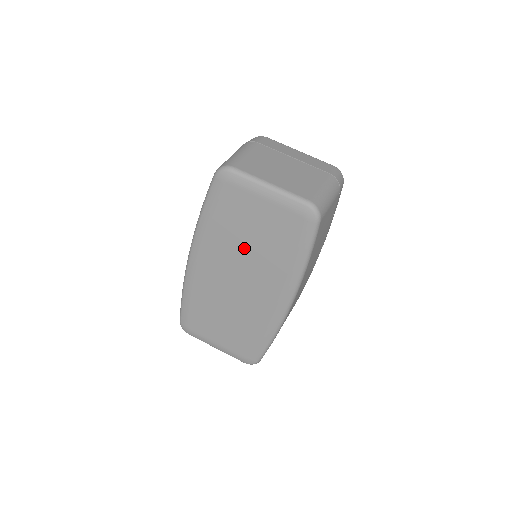
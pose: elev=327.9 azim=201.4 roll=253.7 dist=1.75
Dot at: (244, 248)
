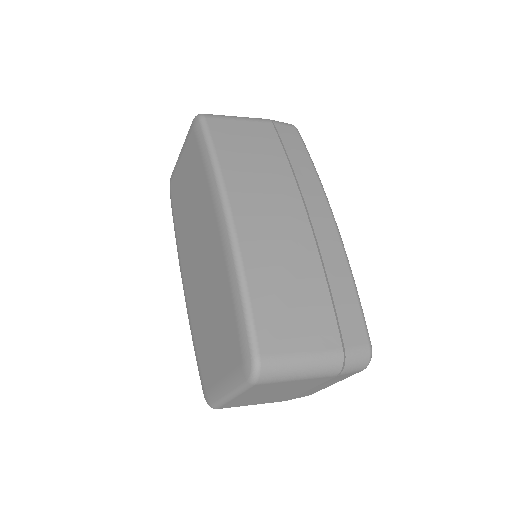
Dot at: (190, 216)
